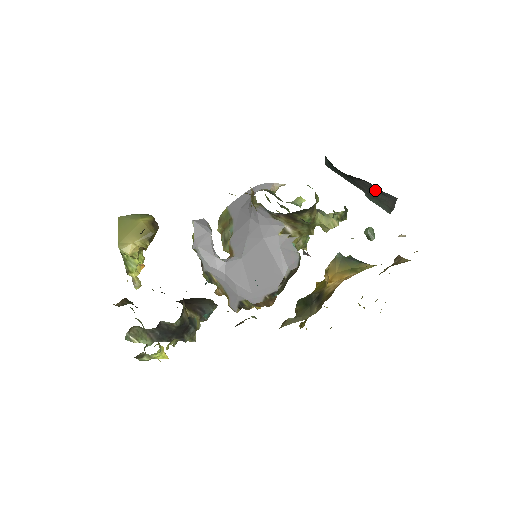
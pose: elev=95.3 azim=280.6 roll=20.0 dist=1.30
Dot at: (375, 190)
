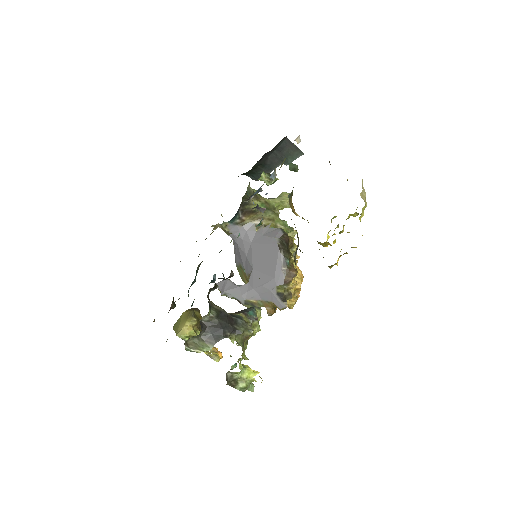
Dot at: (279, 152)
